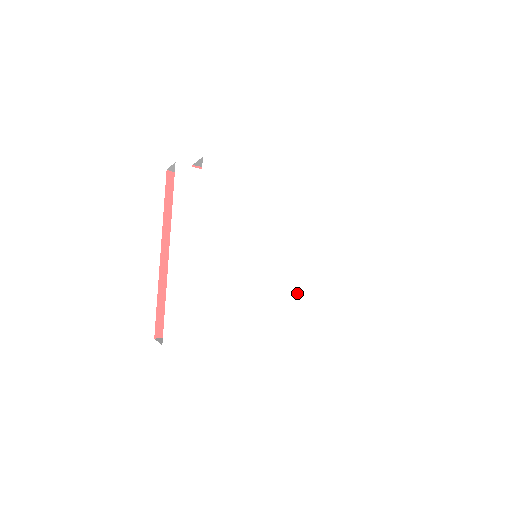
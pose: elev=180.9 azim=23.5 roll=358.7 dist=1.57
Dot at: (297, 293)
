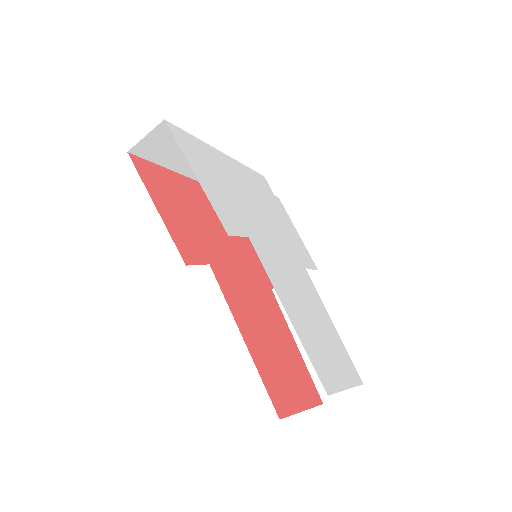
Dot at: (279, 285)
